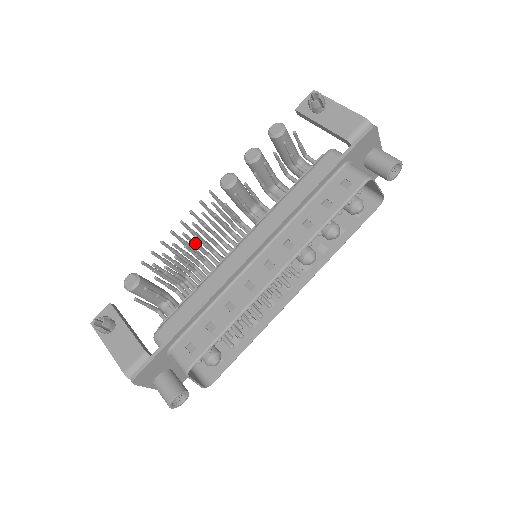
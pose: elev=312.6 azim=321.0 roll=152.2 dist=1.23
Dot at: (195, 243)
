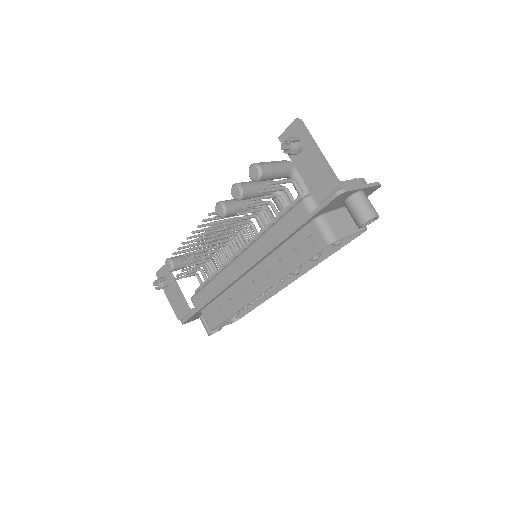
Dot at: (208, 242)
